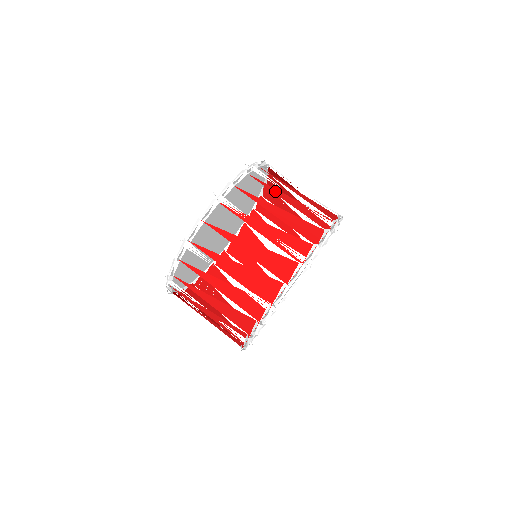
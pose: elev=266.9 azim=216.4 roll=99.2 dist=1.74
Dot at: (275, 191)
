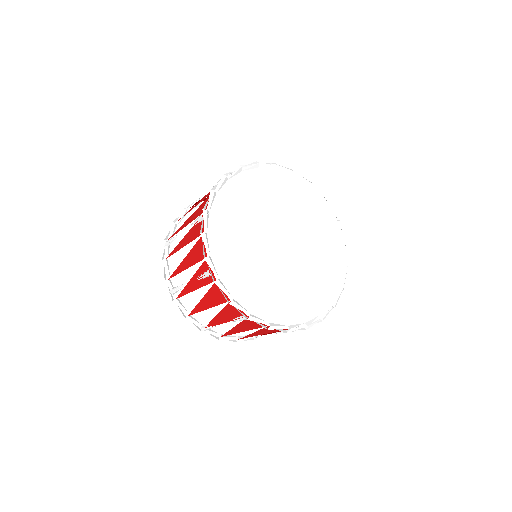
Dot at: occluded
